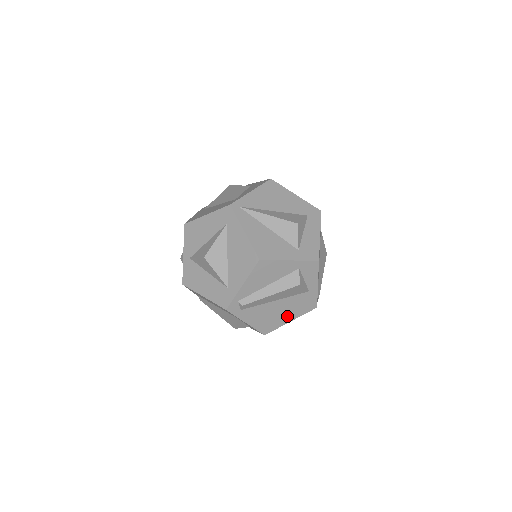
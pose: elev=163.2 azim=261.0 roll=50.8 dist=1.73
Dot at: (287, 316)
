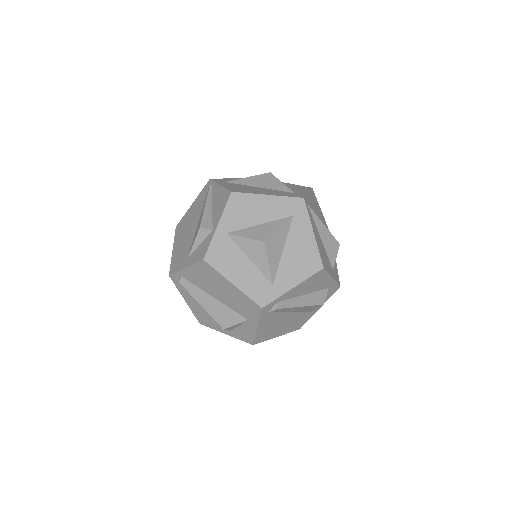
Dot at: (281, 331)
